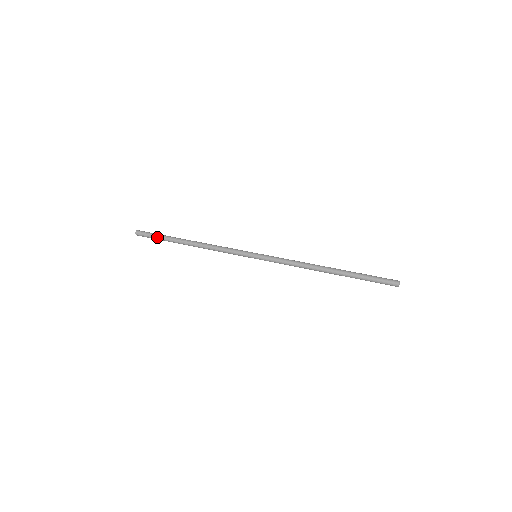
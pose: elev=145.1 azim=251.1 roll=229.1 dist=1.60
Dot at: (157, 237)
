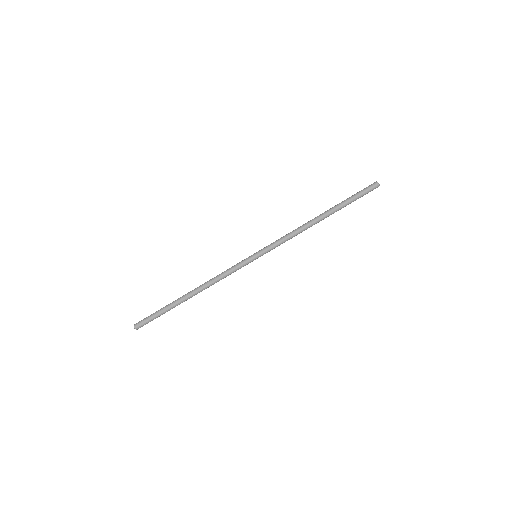
Dot at: (159, 315)
